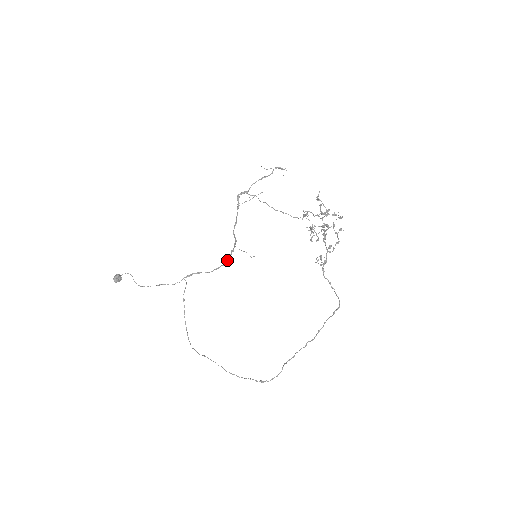
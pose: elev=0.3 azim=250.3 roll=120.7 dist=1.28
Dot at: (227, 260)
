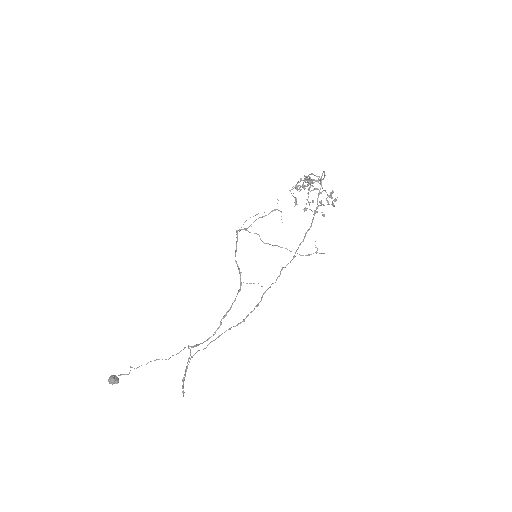
Dot at: (234, 300)
